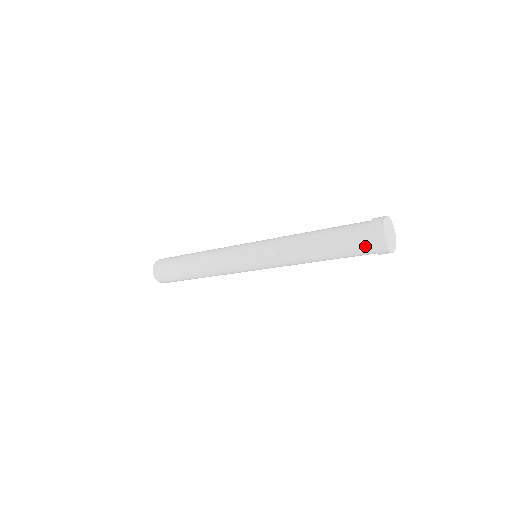
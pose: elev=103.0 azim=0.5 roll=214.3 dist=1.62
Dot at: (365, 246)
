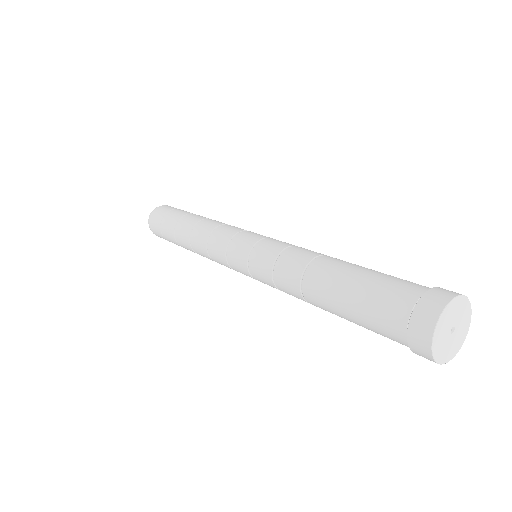
Dot at: (396, 323)
